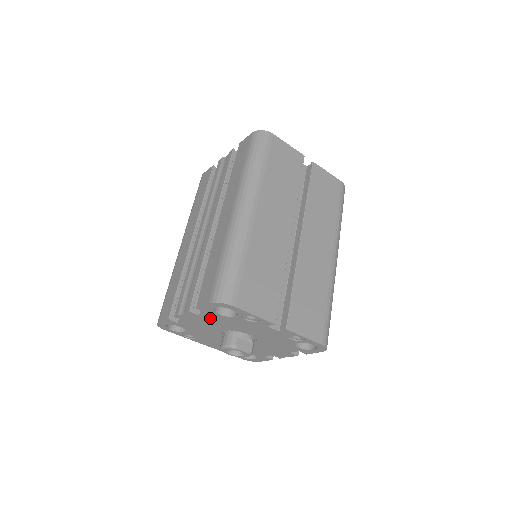
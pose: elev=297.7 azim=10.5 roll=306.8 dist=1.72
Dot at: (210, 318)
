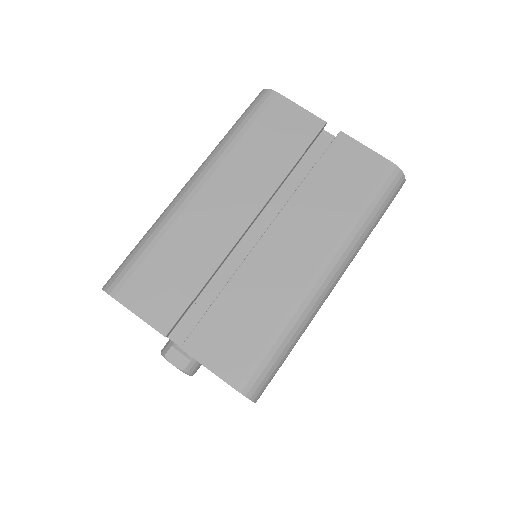
Dot at: occluded
